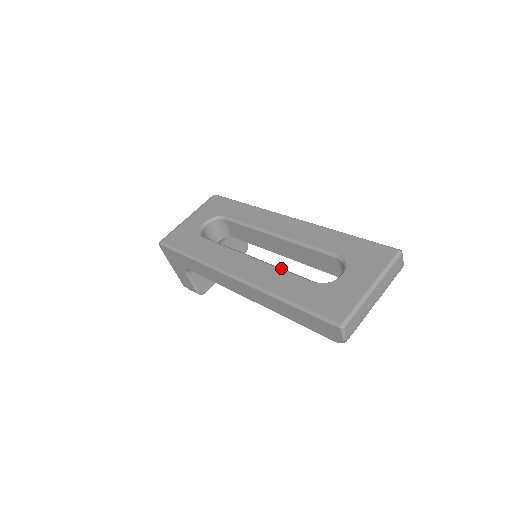
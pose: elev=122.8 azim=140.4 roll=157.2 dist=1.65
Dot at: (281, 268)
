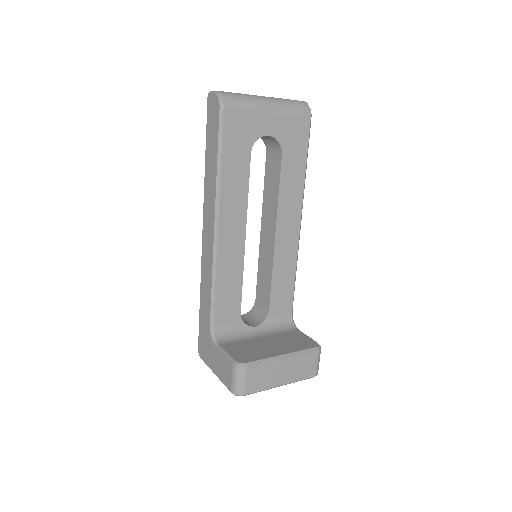
Dot at: occluded
